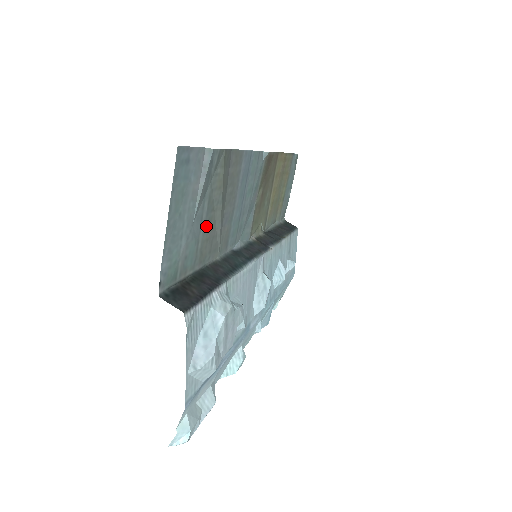
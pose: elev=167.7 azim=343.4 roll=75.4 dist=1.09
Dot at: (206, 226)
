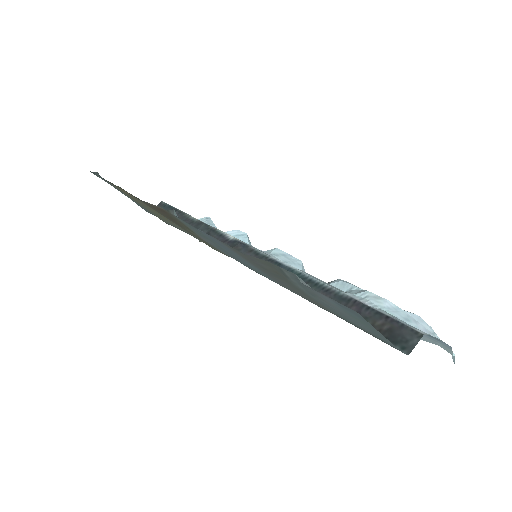
Dot at: (314, 300)
